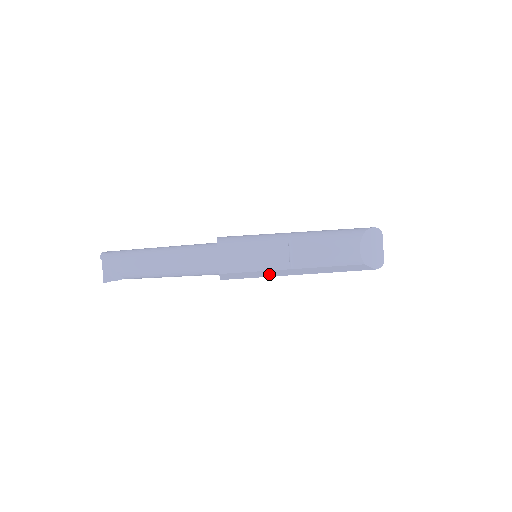
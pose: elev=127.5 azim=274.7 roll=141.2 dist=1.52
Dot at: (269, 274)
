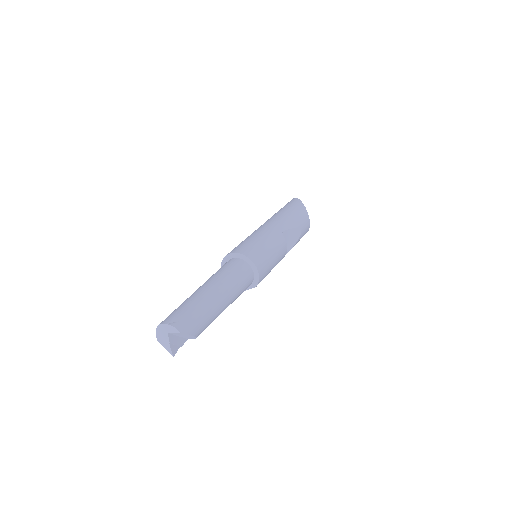
Dot at: occluded
